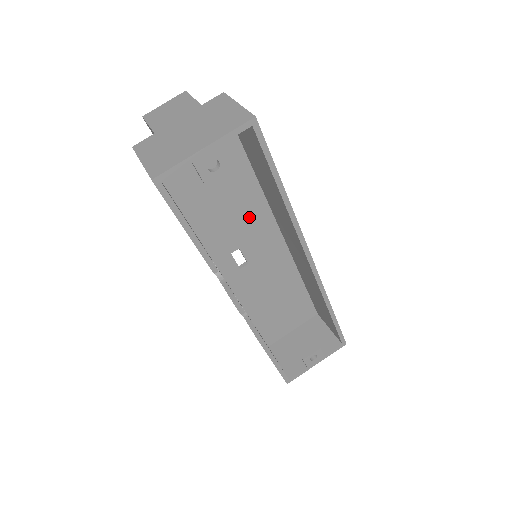
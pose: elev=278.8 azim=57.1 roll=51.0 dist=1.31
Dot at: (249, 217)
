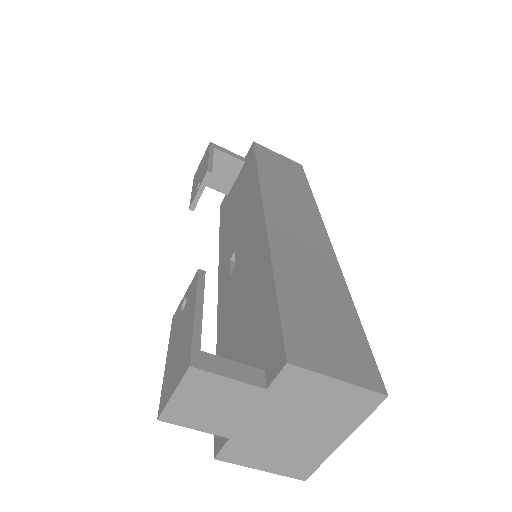
Dot at: occluded
